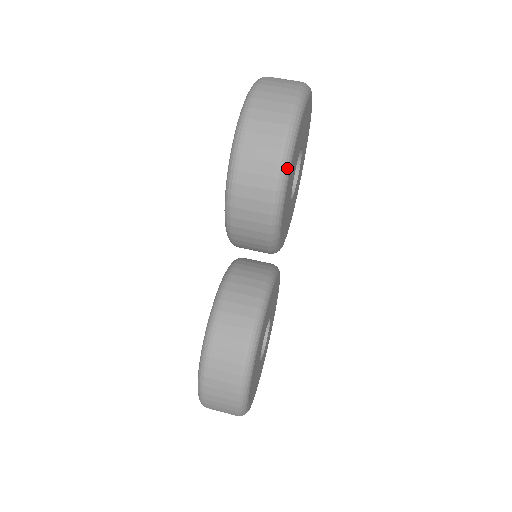
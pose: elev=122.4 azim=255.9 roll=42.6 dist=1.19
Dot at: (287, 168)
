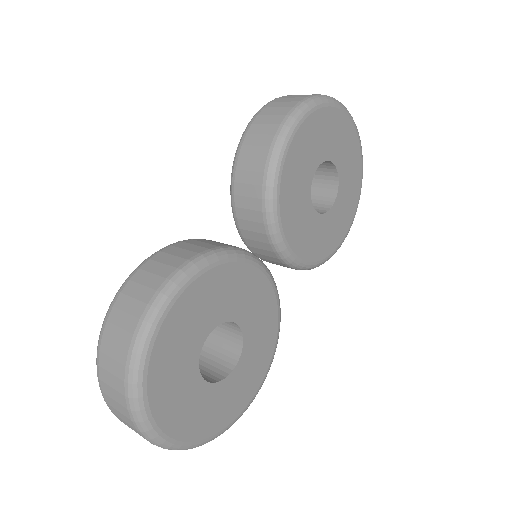
Dot at: (301, 113)
